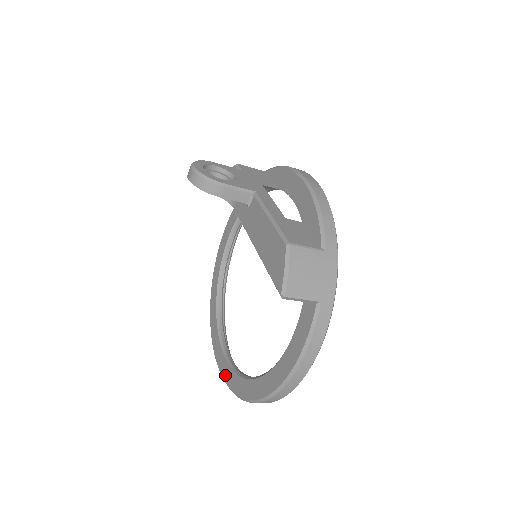
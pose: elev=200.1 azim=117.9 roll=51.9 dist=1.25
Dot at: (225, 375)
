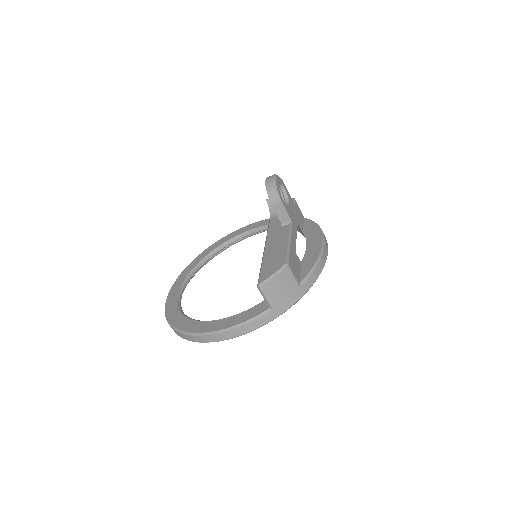
Dot at: (169, 303)
